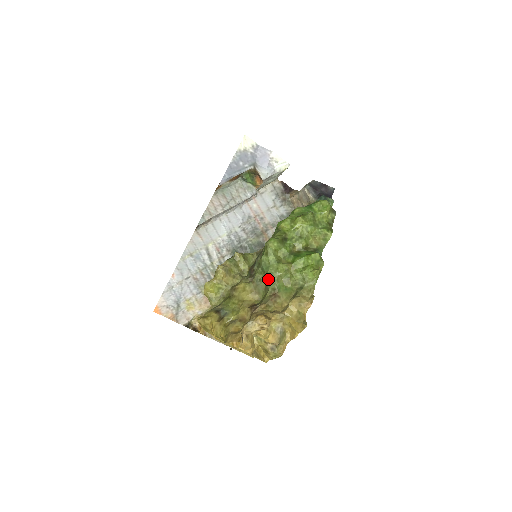
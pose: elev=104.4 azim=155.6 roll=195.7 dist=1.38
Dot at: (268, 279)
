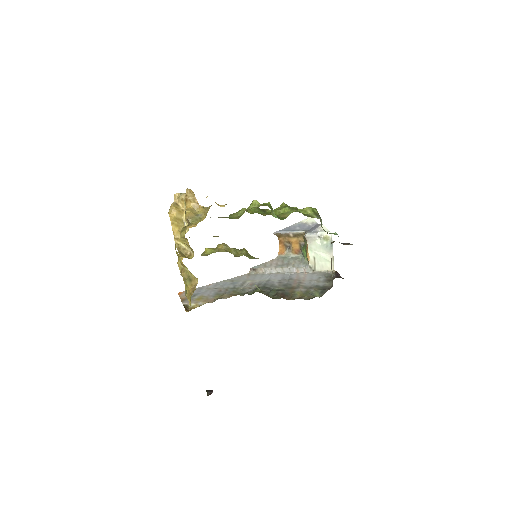
Dot at: occluded
